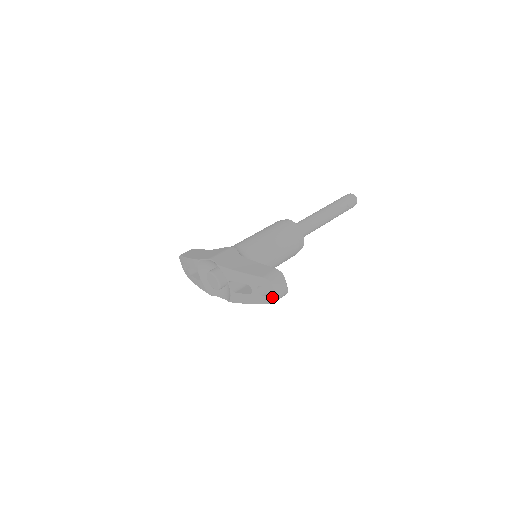
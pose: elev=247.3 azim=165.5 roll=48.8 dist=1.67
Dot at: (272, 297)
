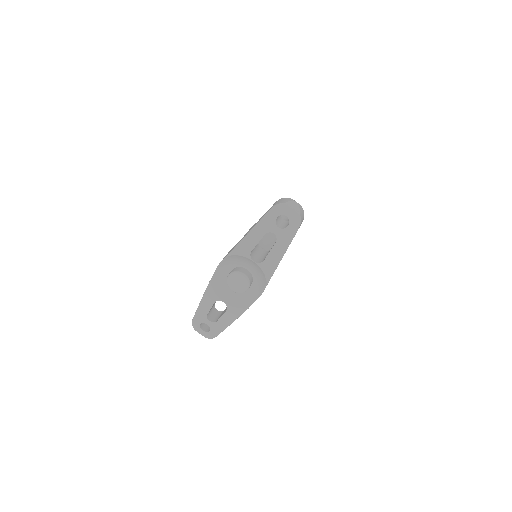
Dot at: (295, 217)
